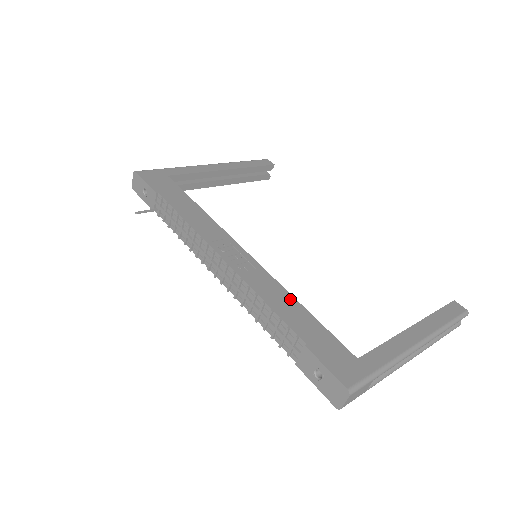
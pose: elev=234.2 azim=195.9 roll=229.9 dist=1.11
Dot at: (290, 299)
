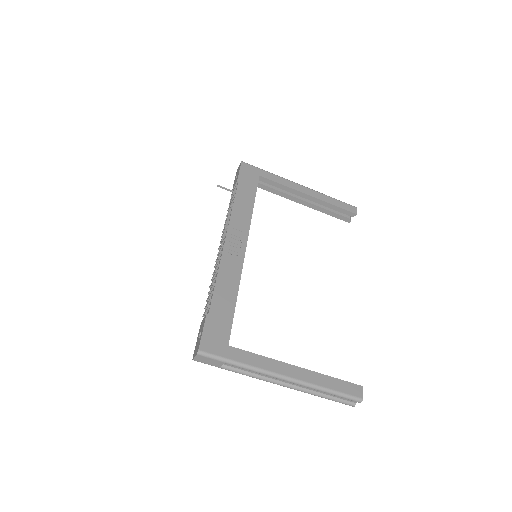
Dot at: (234, 289)
